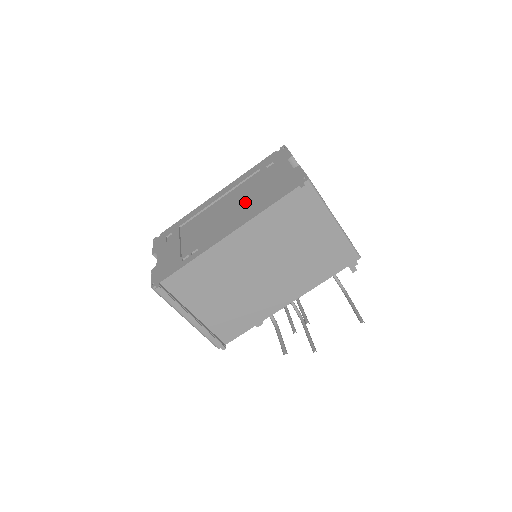
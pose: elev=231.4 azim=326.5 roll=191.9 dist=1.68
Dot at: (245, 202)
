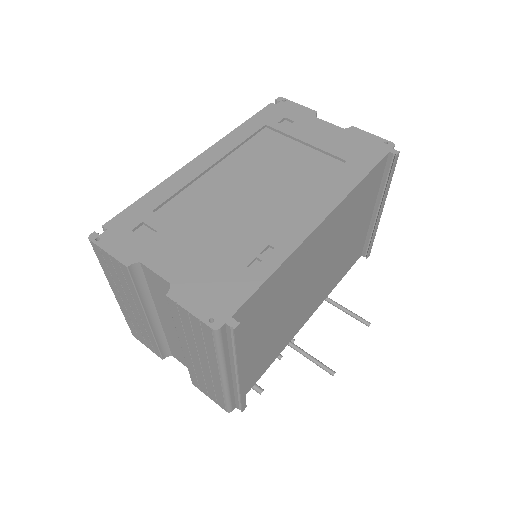
Dot at: (293, 171)
